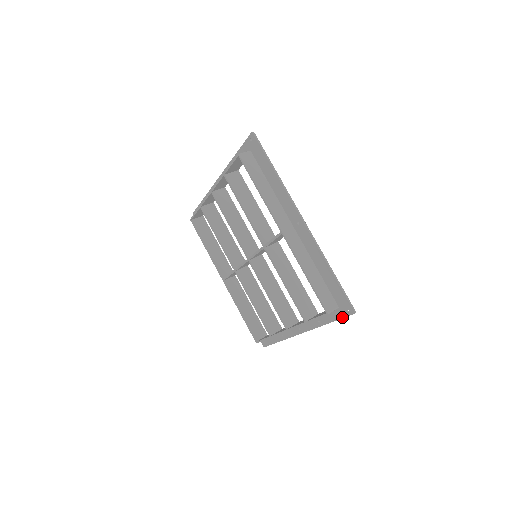
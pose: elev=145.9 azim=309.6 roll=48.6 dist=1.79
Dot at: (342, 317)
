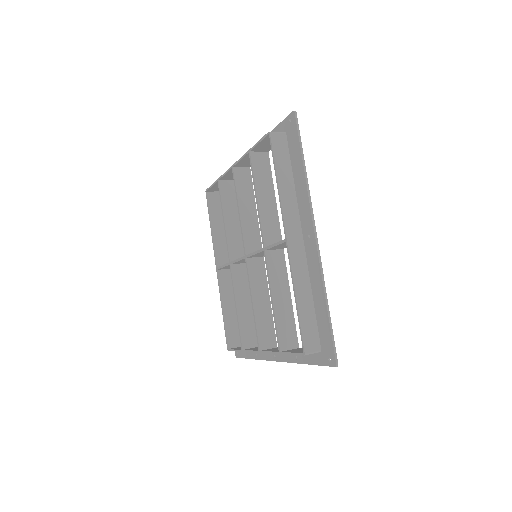
Dot at: (321, 364)
